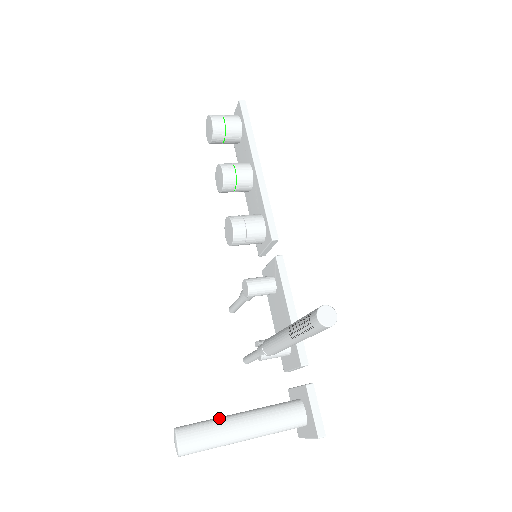
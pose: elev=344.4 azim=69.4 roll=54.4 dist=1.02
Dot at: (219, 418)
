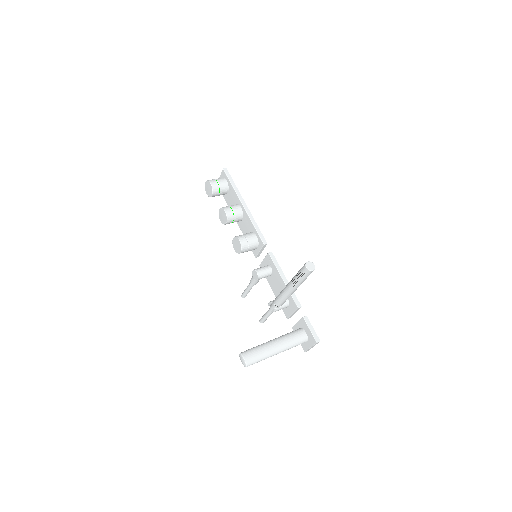
Dot at: (261, 344)
